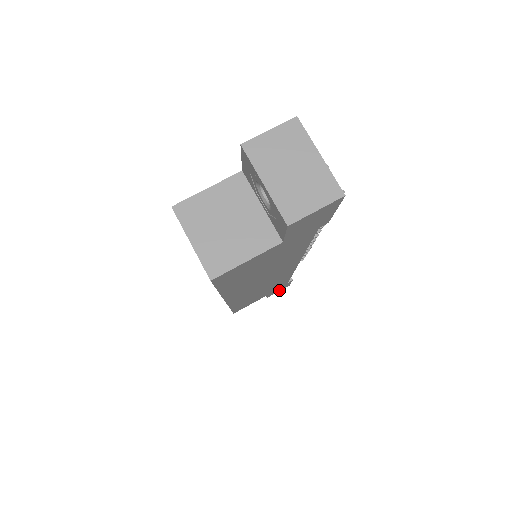
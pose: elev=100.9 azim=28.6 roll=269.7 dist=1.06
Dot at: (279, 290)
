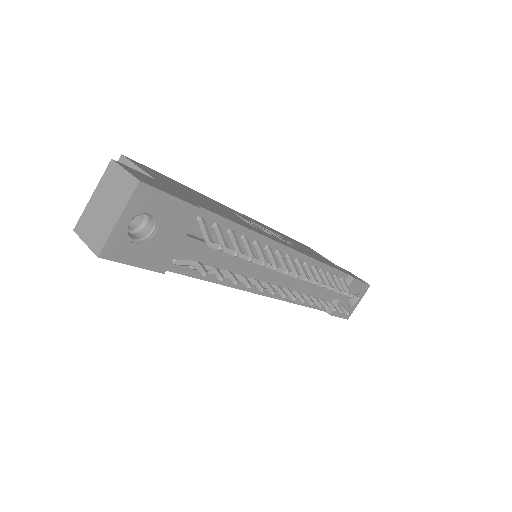
Dot at: occluded
